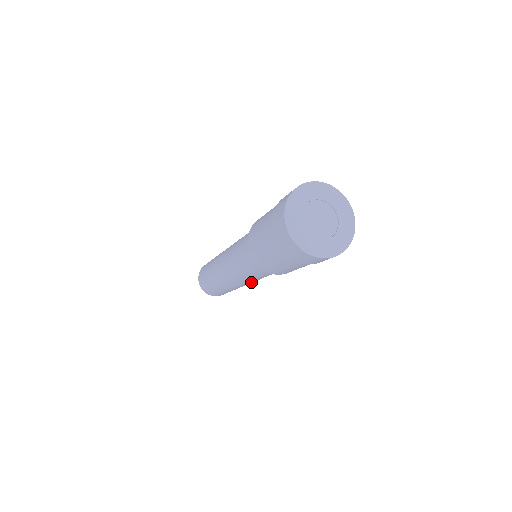
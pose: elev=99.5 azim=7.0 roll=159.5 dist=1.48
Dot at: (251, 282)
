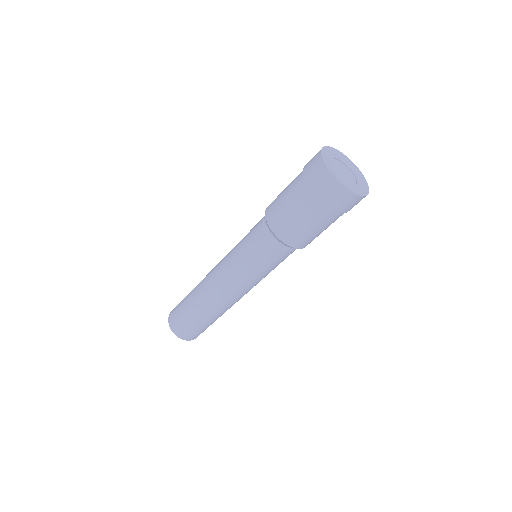
Dot at: (232, 281)
